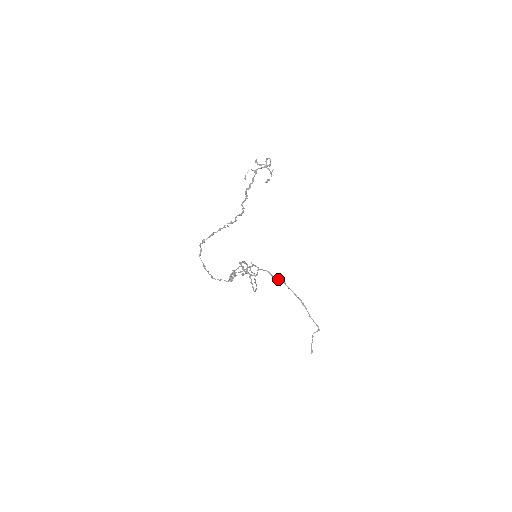
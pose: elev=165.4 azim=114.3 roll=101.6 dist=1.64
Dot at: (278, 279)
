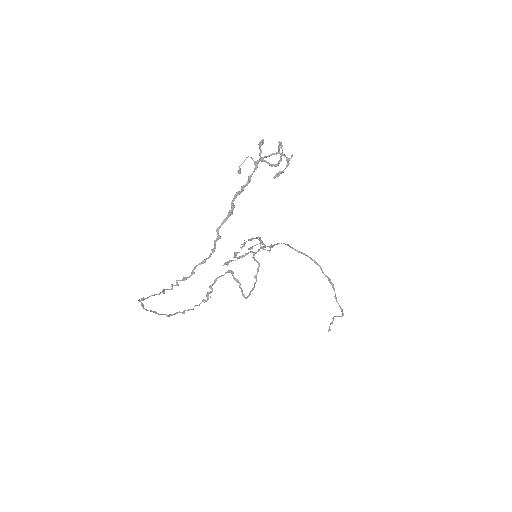
Dot at: (302, 253)
